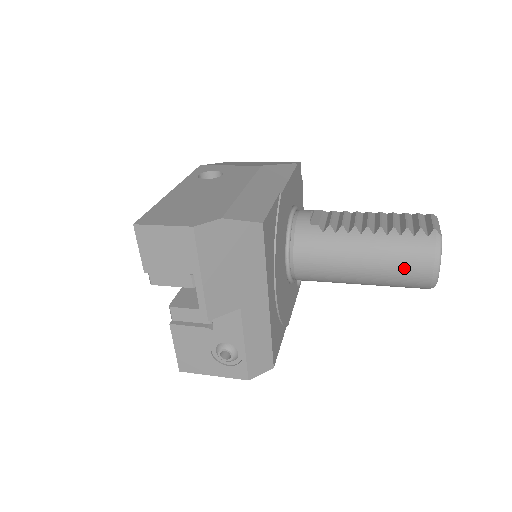
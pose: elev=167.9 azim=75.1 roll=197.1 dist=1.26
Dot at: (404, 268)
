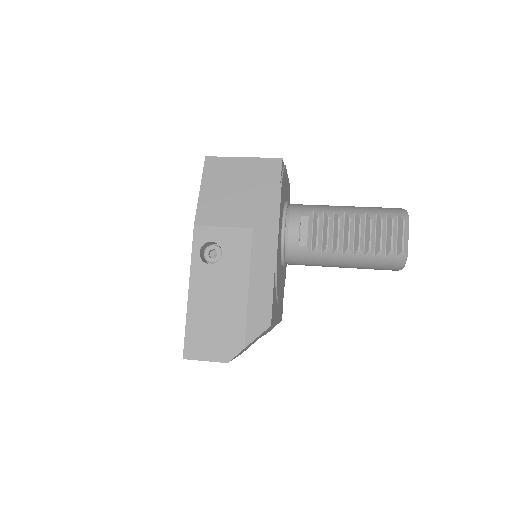
Dot at: (375, 269)
